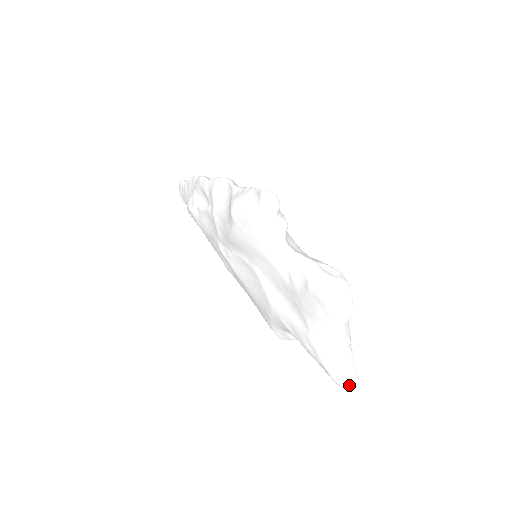
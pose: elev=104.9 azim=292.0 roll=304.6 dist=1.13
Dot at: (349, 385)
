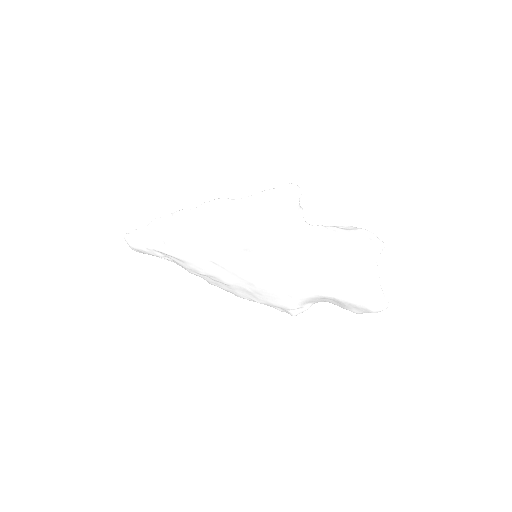
Dot at: (385, 307)
